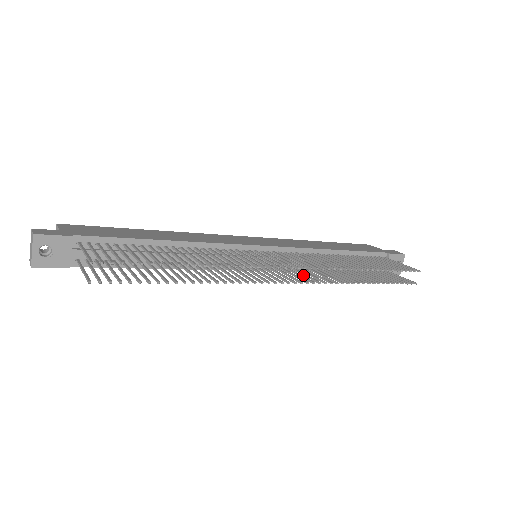
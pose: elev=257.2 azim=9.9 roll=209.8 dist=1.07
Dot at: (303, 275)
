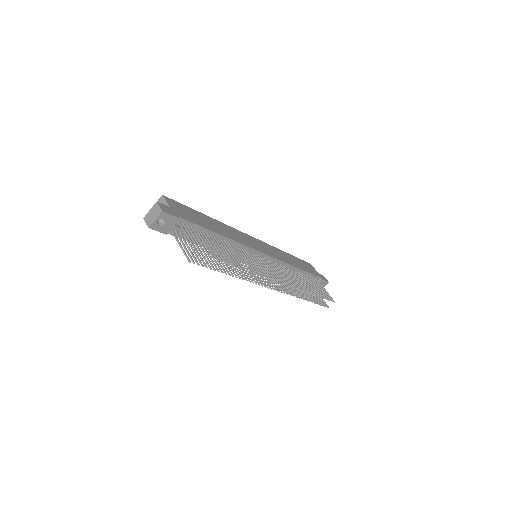
Dot at: occluded
